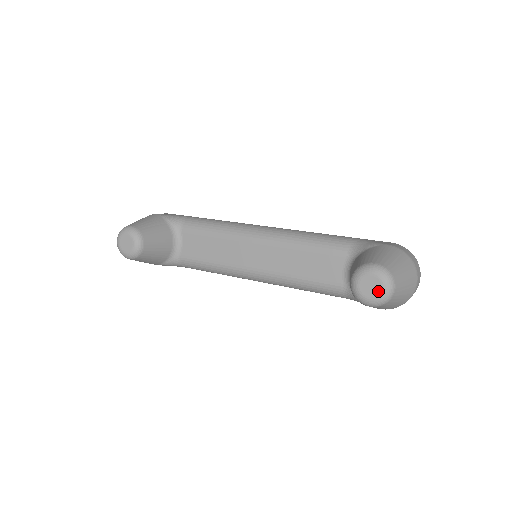
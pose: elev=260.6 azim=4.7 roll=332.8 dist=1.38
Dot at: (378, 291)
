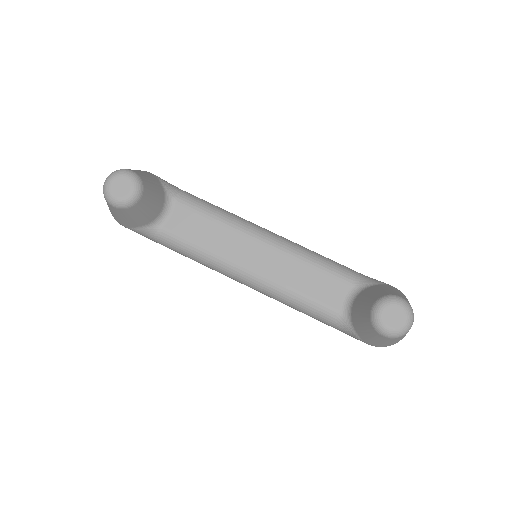
Dot at: (400, 323)
